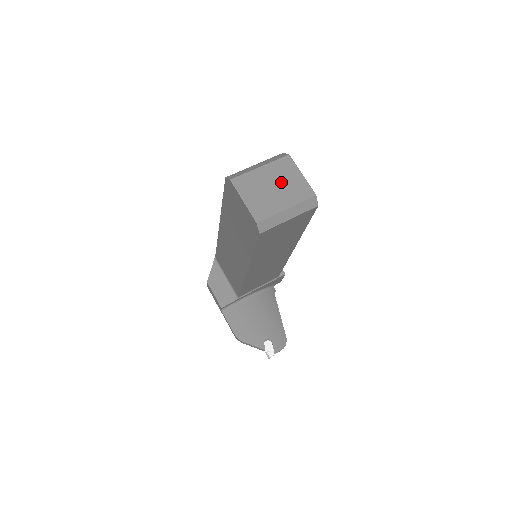
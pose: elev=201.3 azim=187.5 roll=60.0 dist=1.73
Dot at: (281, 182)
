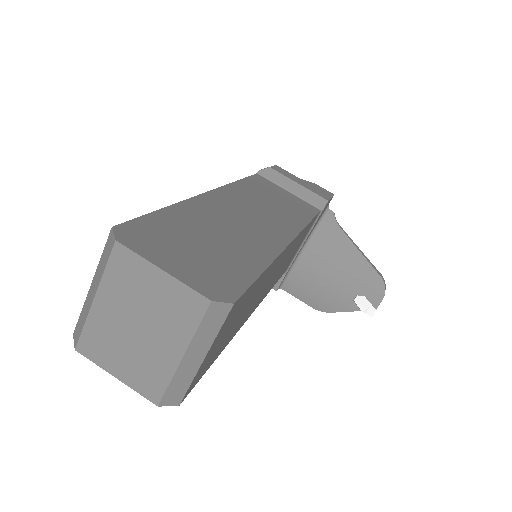
Dot at: (141, 309)
